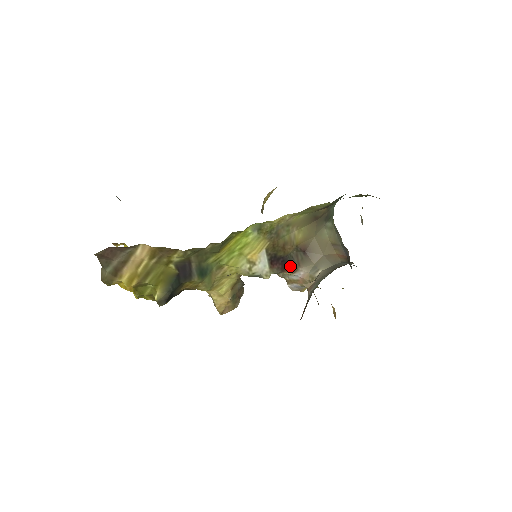
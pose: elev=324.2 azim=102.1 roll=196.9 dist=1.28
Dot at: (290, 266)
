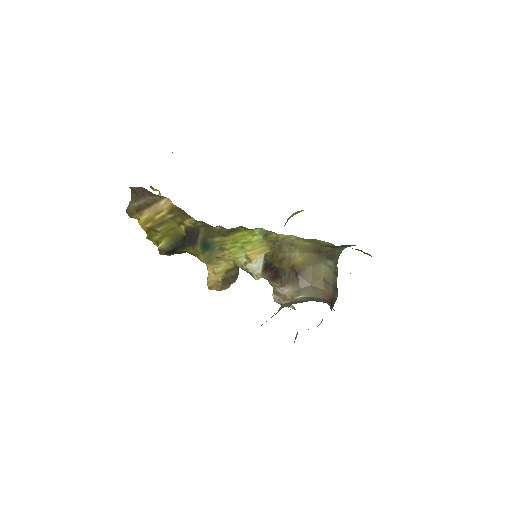
Dot at: (280, 279)
